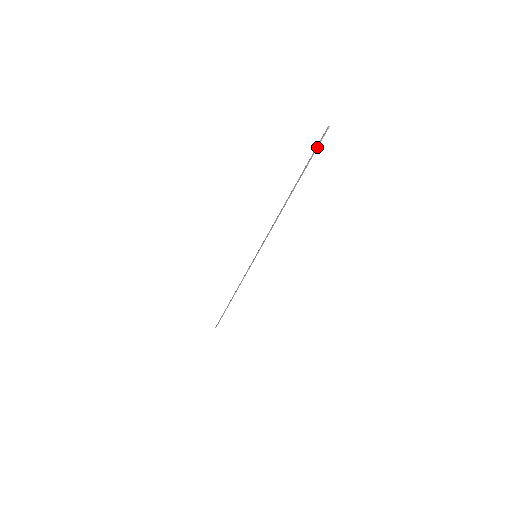
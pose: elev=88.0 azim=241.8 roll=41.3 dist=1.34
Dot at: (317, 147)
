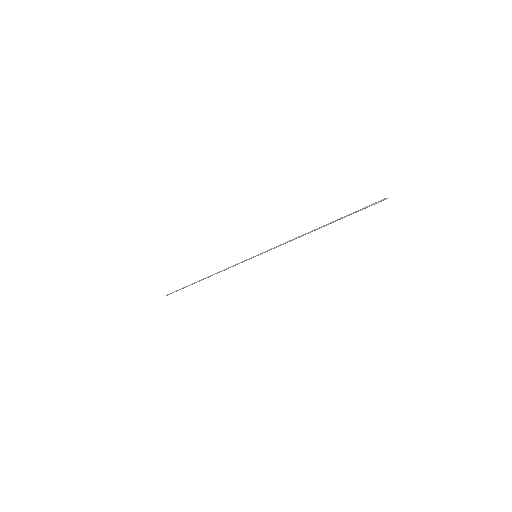
Dot at: (369, 206)
